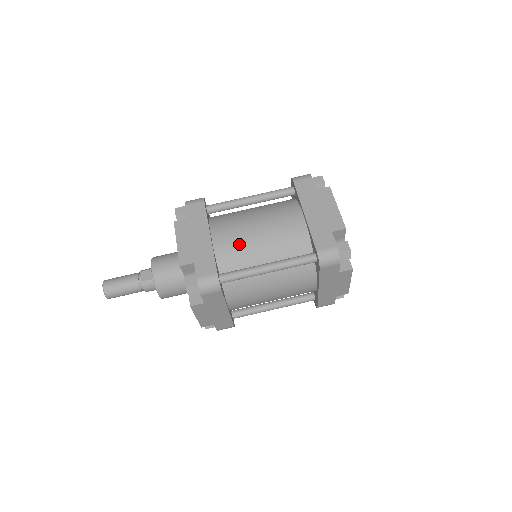
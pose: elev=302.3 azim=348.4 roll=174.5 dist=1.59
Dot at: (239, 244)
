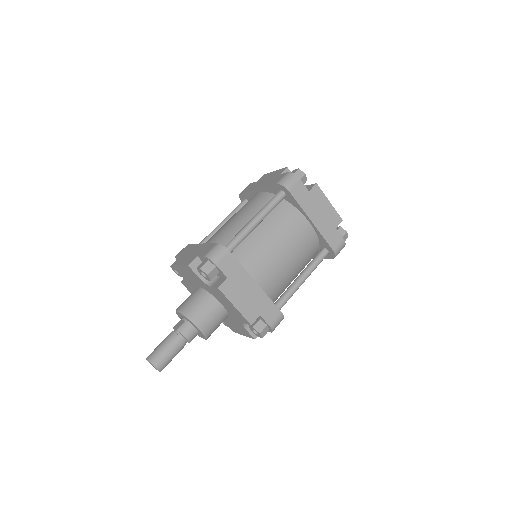
Dot at: (225, 232)
